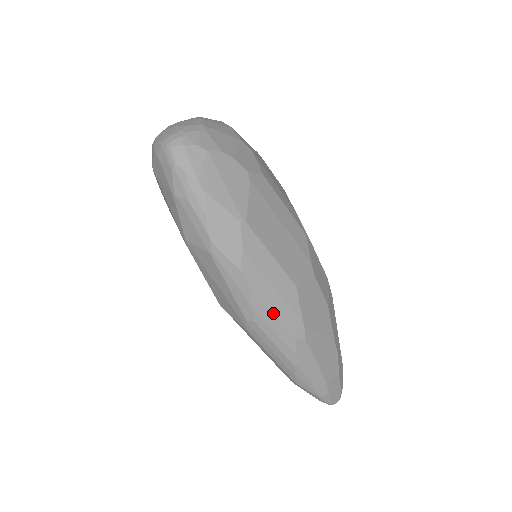
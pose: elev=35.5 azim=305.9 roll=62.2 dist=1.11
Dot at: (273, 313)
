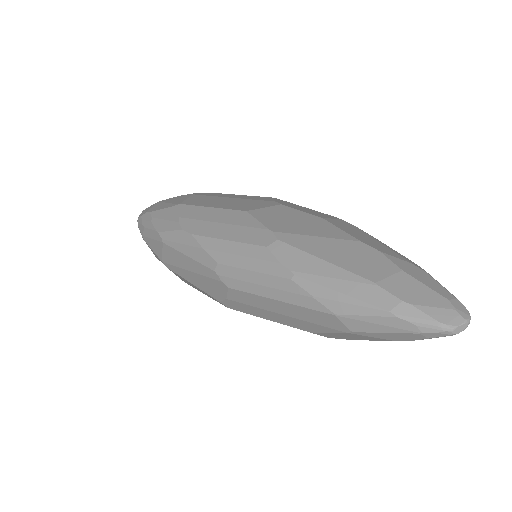
Dot at: (226, 240)
